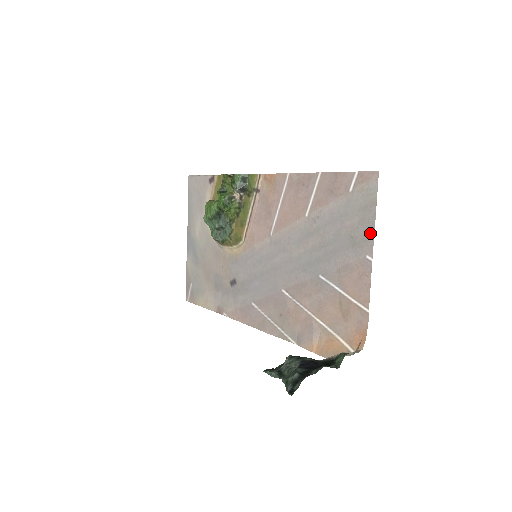
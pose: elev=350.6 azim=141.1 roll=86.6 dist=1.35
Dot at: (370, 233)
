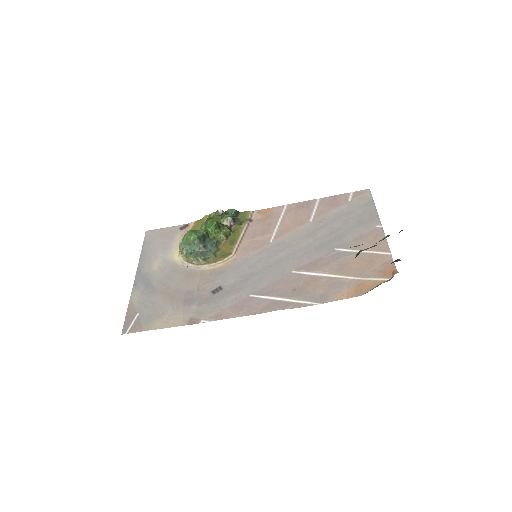
Dot at: (375, 215)
